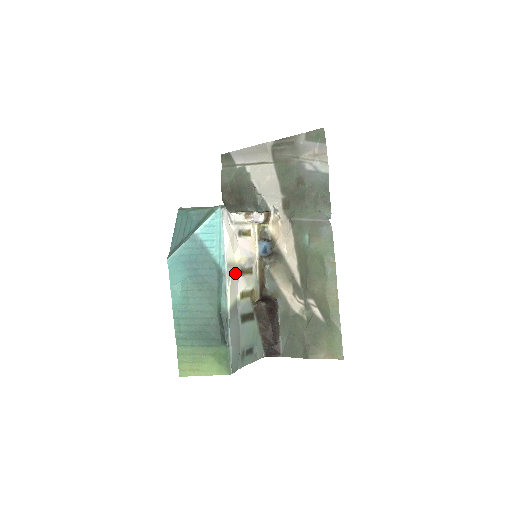
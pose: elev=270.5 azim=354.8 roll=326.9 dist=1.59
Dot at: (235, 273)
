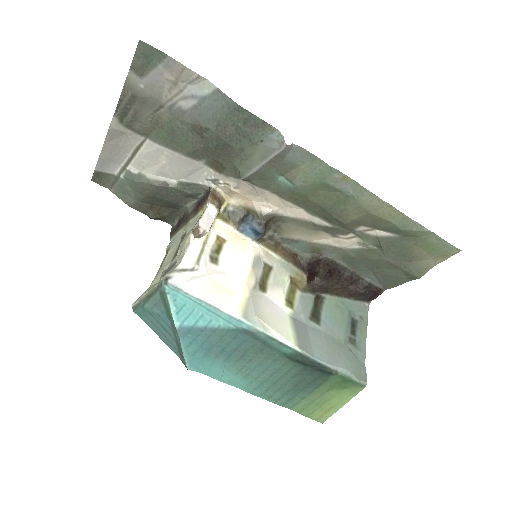
Dot at: (259, 304)
